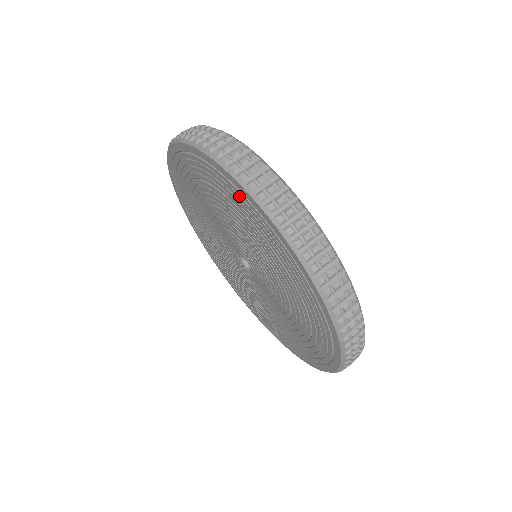
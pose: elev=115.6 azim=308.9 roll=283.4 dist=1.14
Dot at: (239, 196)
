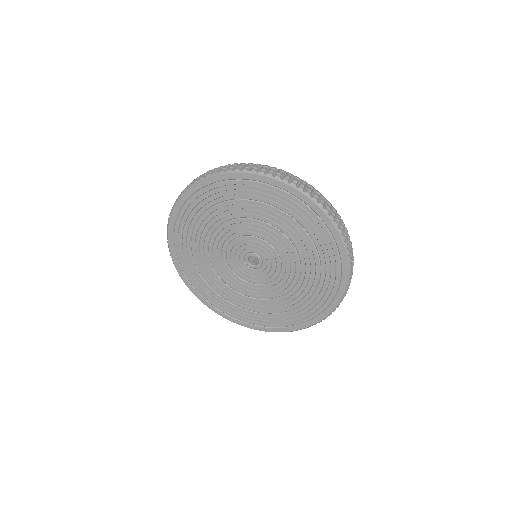
Dot at: (204, 194)
